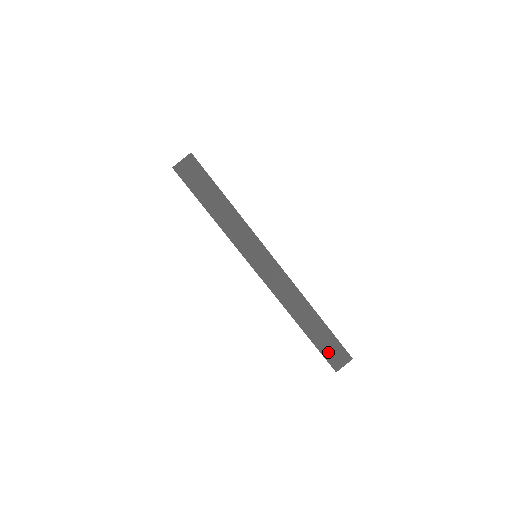
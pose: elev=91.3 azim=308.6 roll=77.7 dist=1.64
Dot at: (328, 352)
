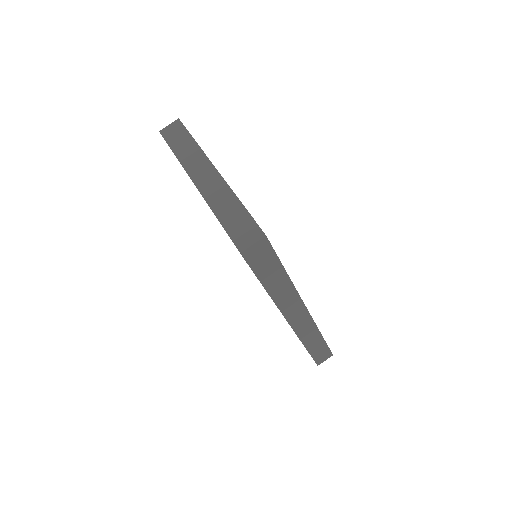
Dot at: (318, 356)
